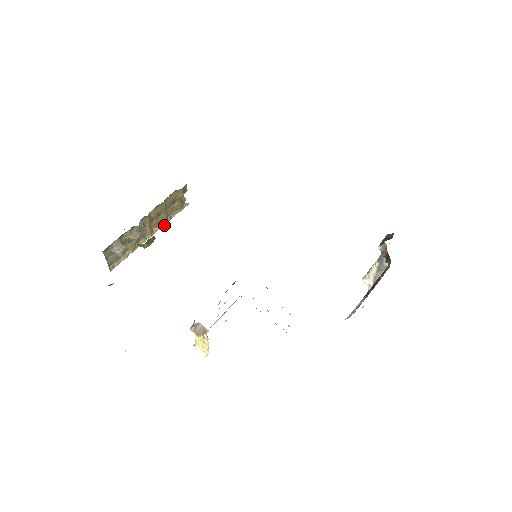
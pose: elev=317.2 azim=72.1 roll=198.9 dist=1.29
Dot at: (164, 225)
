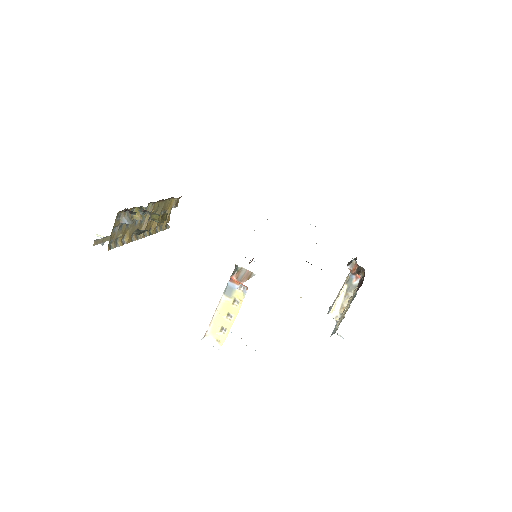
Dot at: (152, 234)
